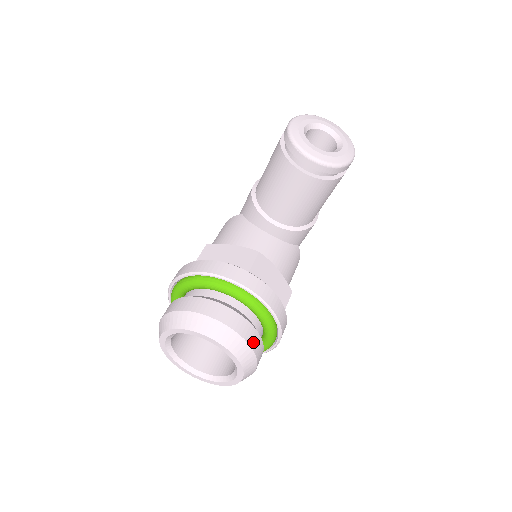
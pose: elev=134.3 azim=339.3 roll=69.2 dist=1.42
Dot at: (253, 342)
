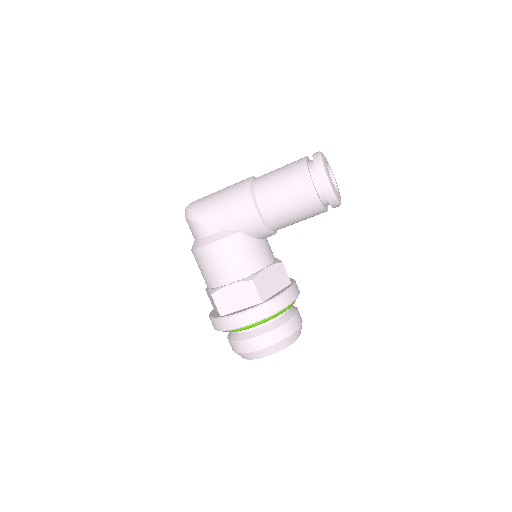
Dot at: occluded
